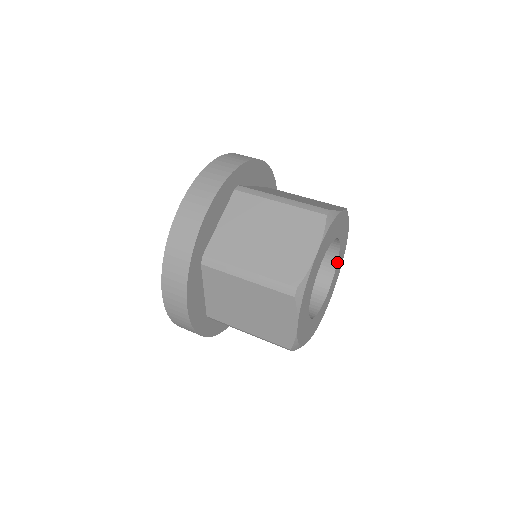
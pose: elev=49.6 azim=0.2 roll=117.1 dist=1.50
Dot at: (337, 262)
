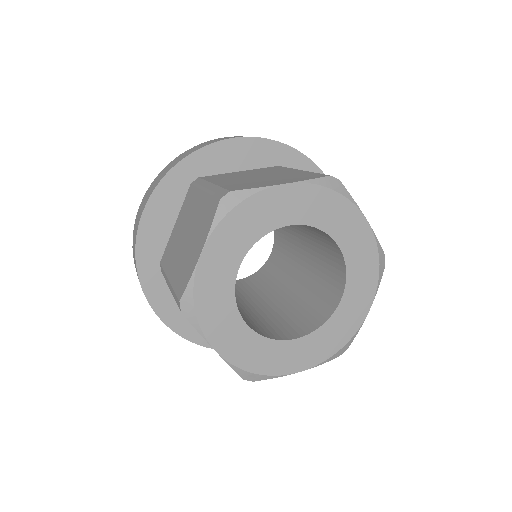
Dot at: (343, 257)
